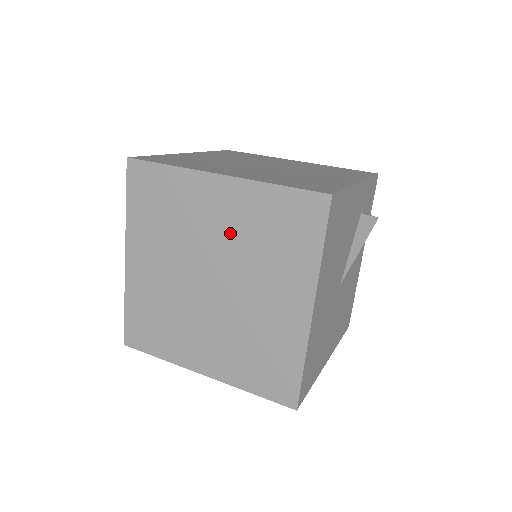
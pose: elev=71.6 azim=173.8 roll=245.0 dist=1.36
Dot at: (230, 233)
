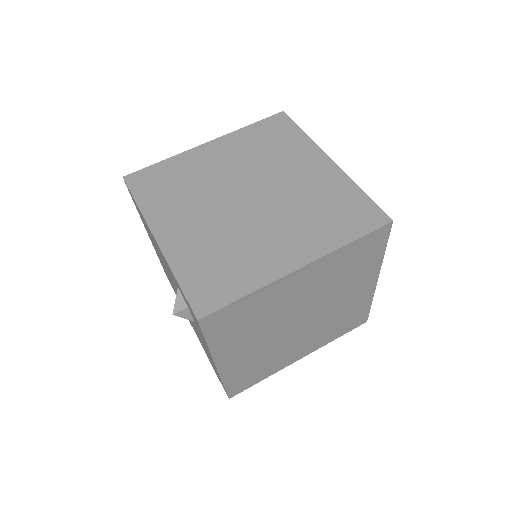
Dot at: (238, 162)
